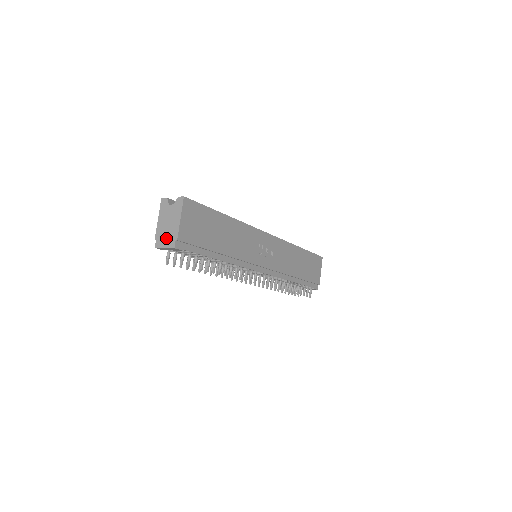
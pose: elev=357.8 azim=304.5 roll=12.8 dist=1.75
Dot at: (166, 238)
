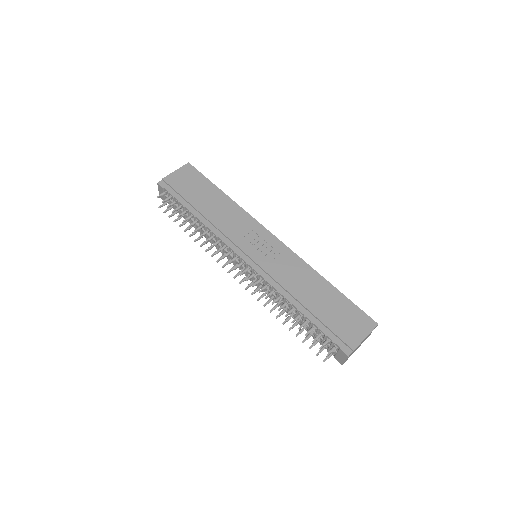
Dot at: occluded
